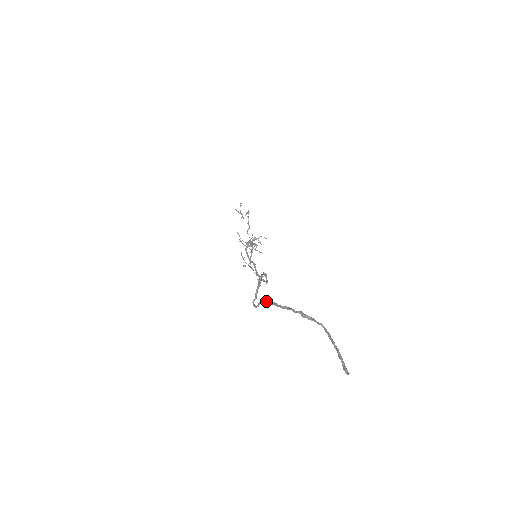
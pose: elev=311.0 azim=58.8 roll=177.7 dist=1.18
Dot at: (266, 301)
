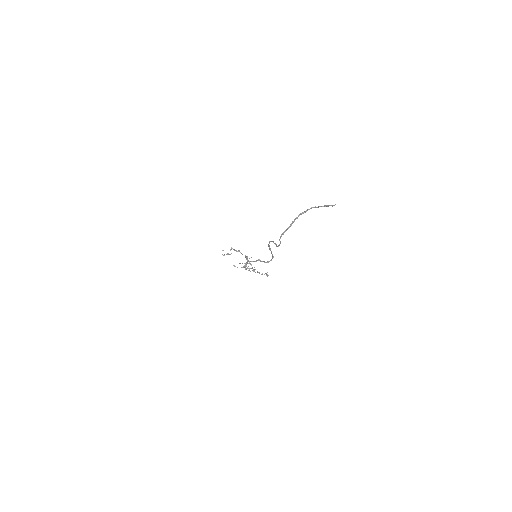
Dot at: (282, 234)
